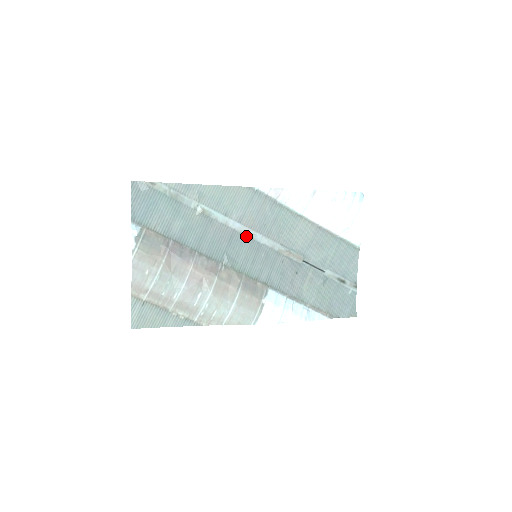
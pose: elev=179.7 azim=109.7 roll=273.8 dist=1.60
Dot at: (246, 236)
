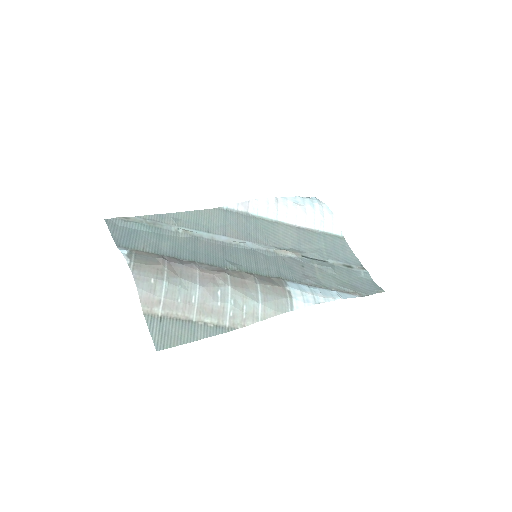
Dot at: (237, 245)
